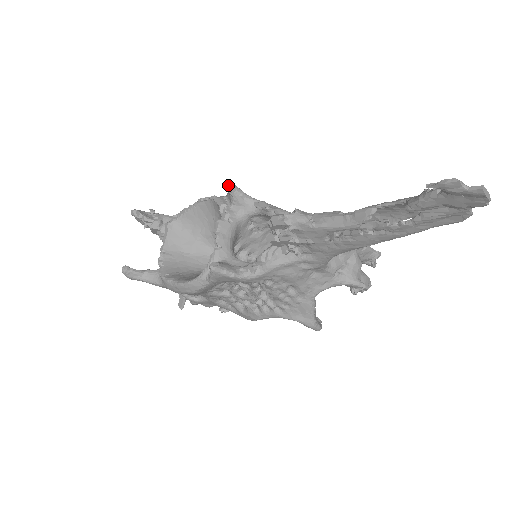
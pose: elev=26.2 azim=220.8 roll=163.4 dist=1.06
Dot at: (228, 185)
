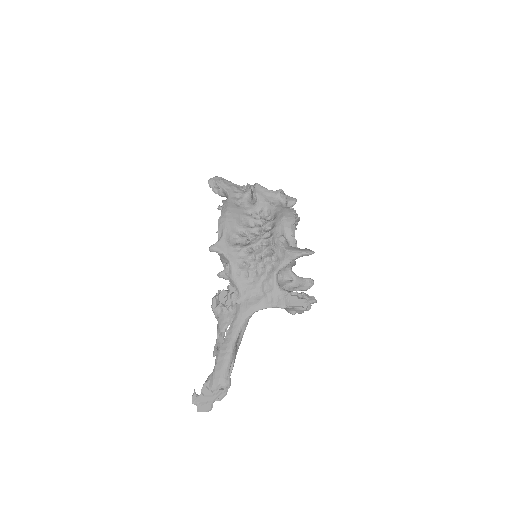
Dot at: occluded
